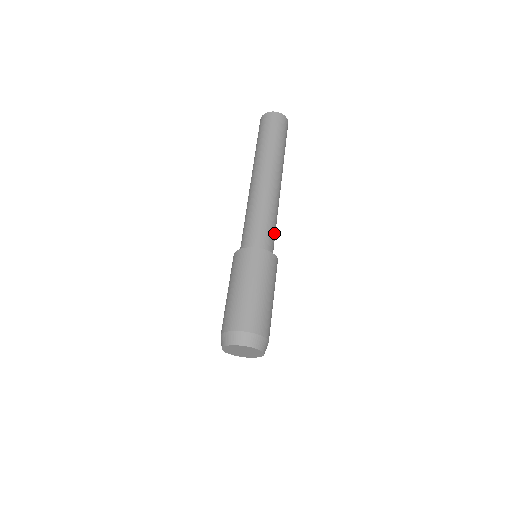
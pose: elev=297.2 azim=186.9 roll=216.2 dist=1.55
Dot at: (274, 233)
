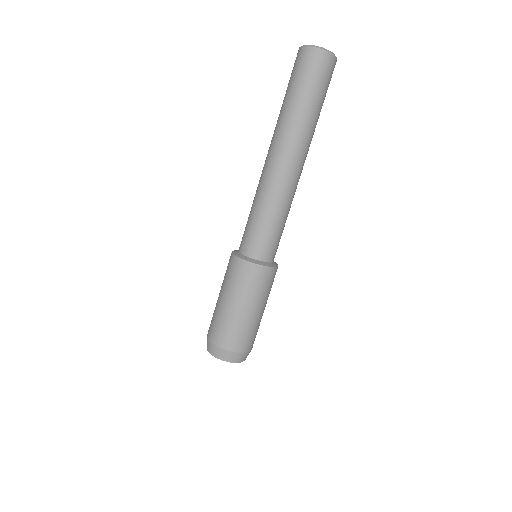
Dot at: (272, 234)
